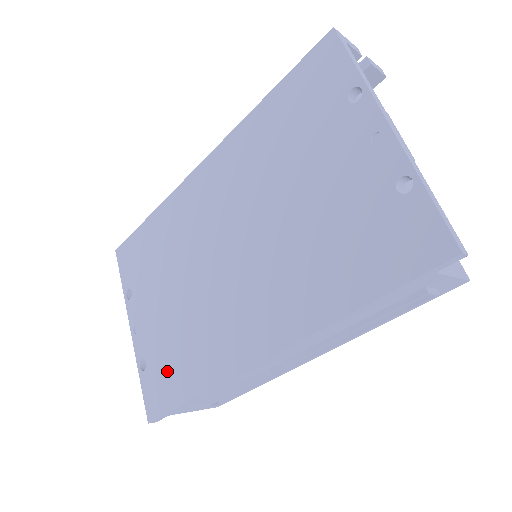
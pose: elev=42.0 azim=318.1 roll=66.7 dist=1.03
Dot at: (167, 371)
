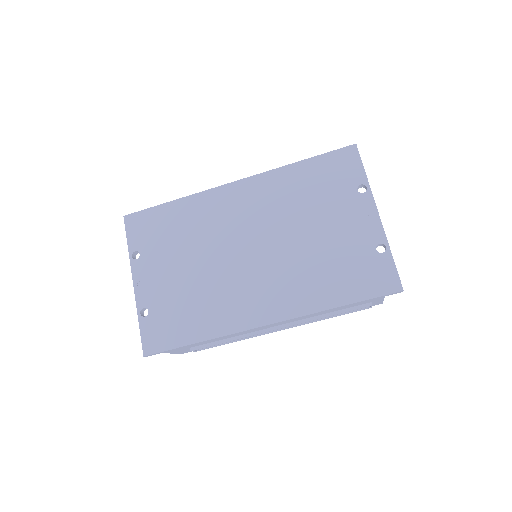
Dot at: (173, 320)
